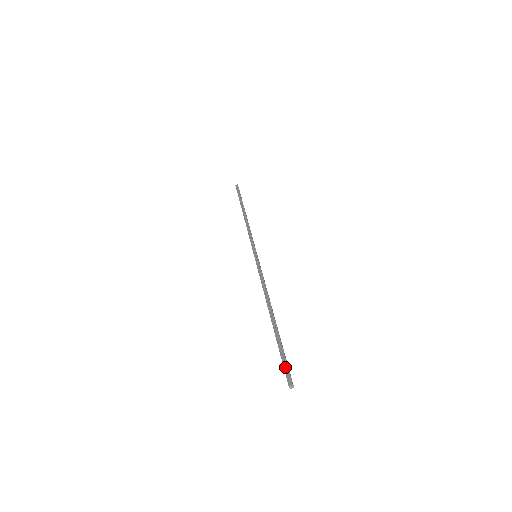
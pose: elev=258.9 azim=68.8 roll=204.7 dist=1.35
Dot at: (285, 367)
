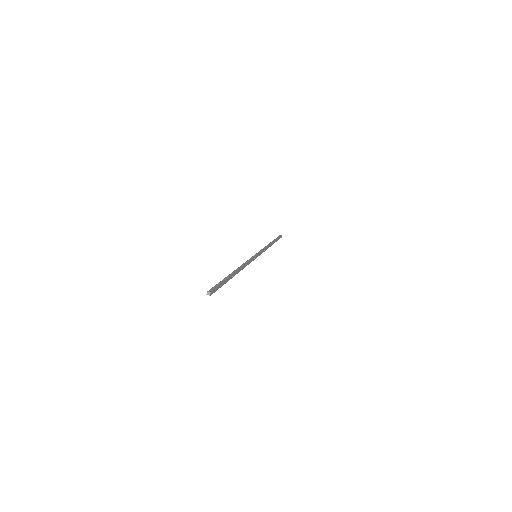
Dot at: (215, 286)
